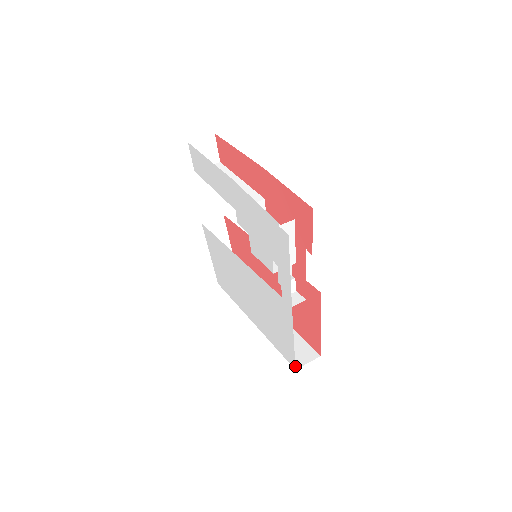
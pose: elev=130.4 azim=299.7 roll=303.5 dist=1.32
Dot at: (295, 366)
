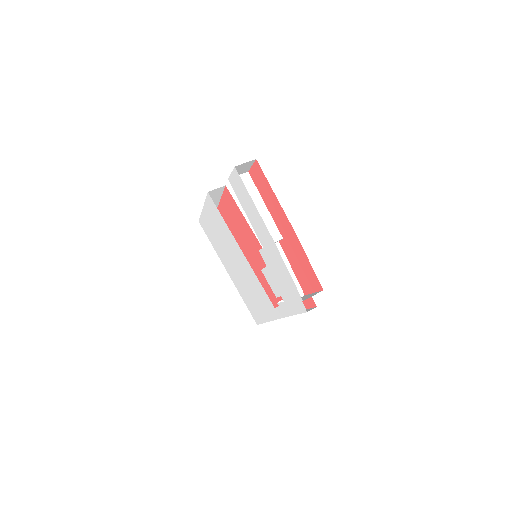
Dot at: (257, 322)
